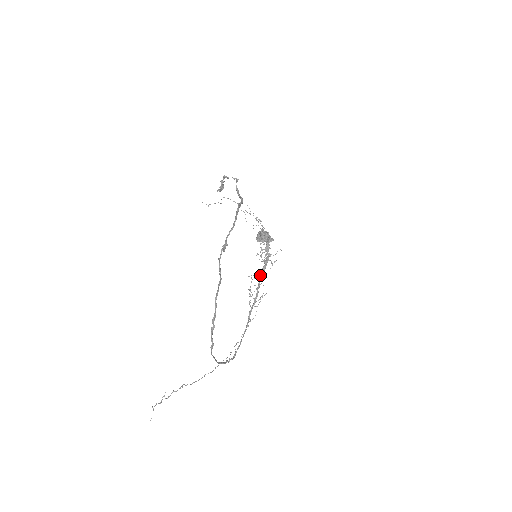
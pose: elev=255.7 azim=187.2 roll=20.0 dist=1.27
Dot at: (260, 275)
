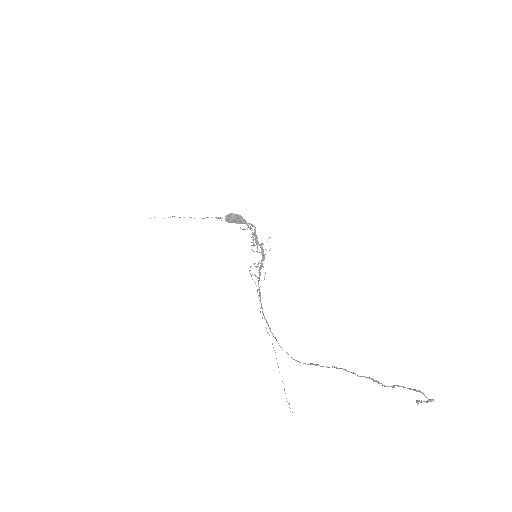
Dot at: (262, 265)
